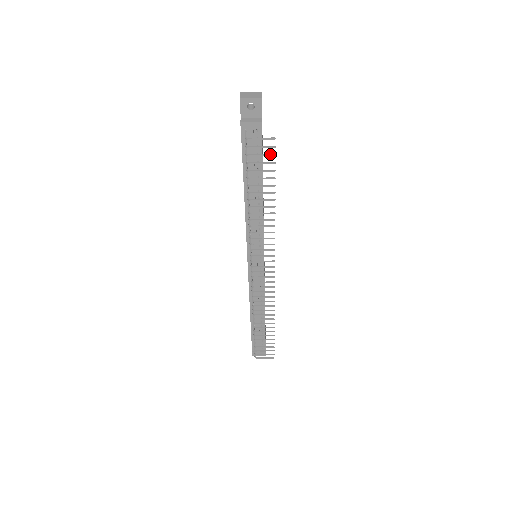
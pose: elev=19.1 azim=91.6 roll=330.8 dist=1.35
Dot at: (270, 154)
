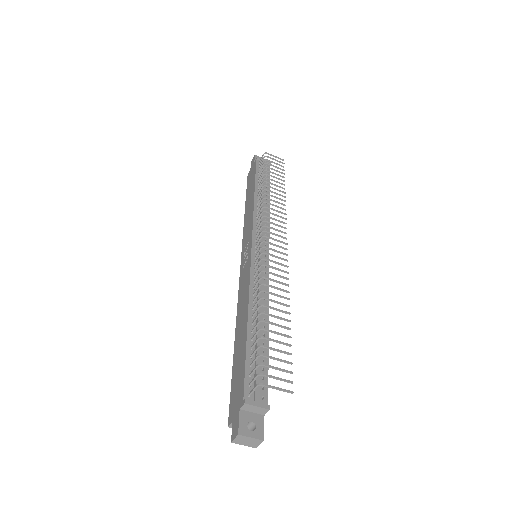
Dot at: (281, 165)
